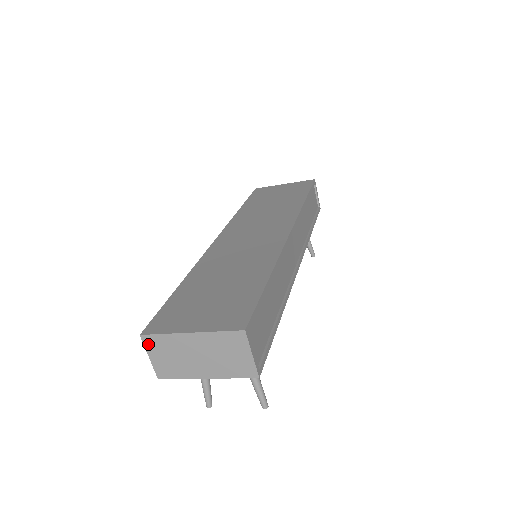
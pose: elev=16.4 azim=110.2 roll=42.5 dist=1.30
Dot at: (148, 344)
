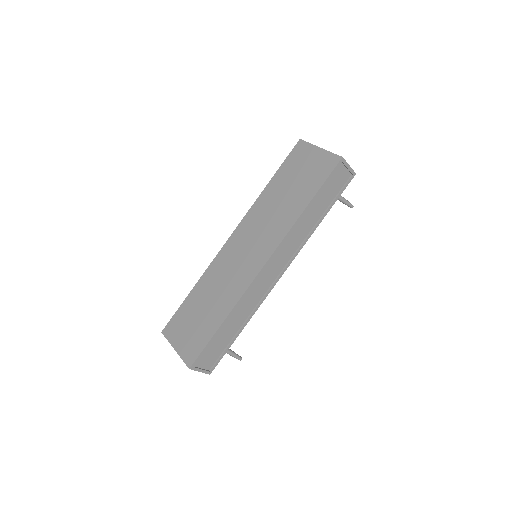
Dot at: occluded
